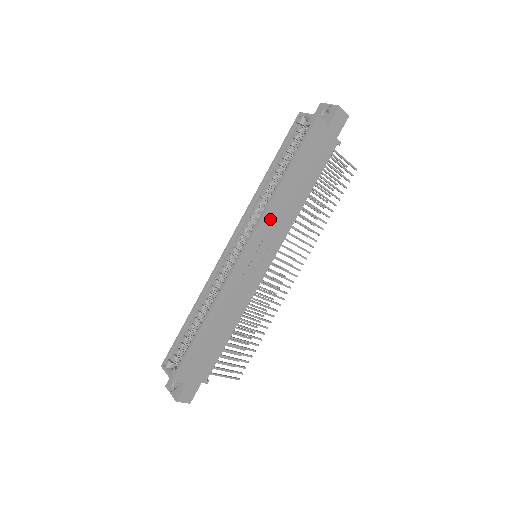
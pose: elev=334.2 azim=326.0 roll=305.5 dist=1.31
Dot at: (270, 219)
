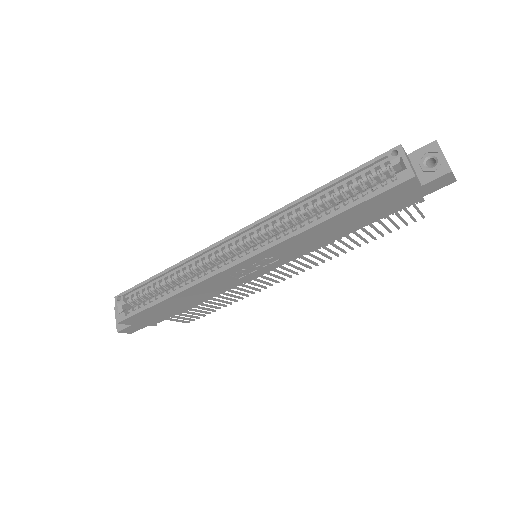
Dot at: (288, 245)
